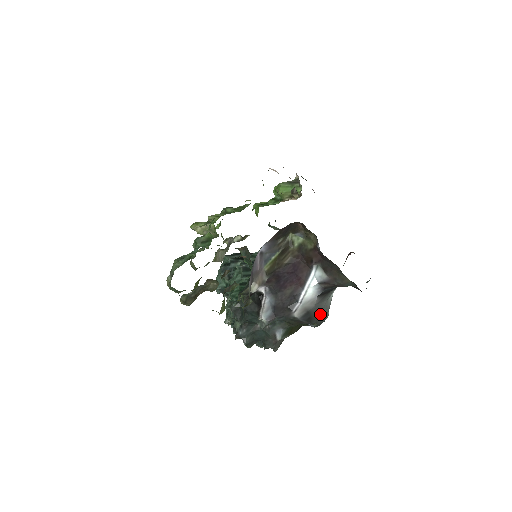
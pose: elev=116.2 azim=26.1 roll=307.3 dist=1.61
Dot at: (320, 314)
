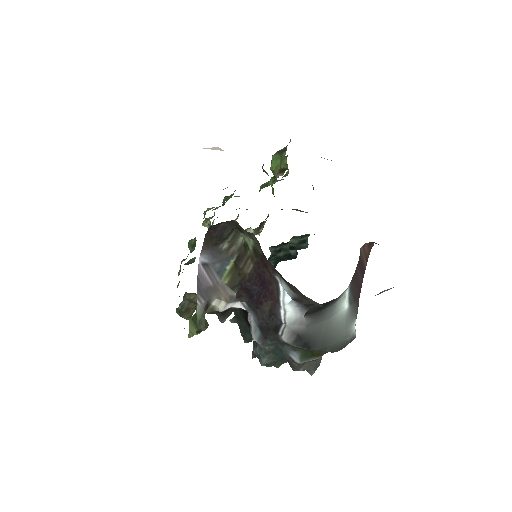
Dot at: (325, 337)
